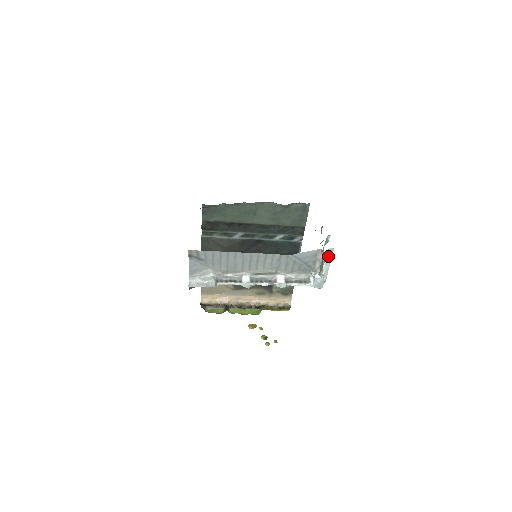
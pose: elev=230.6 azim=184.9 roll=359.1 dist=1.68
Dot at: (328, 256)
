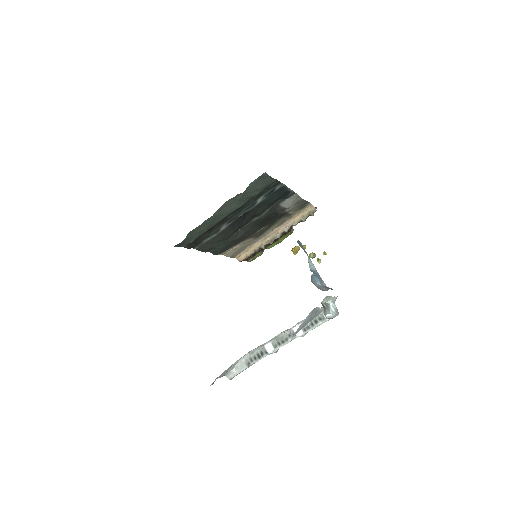
Dot at: (325, 299)
